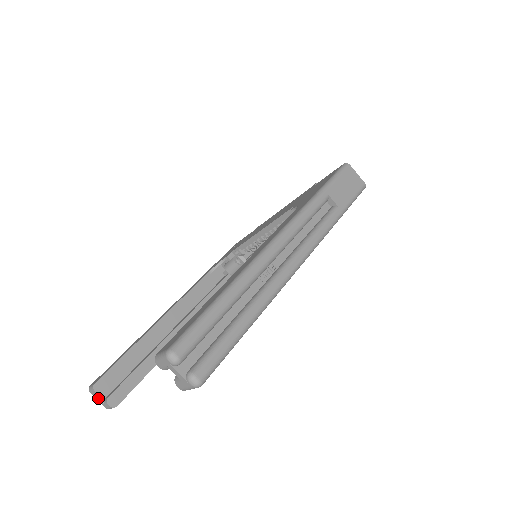
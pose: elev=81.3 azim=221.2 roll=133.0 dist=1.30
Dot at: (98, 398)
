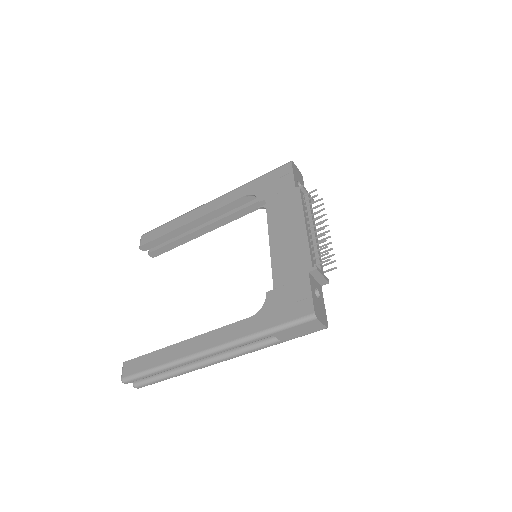
Dot at: occluded
